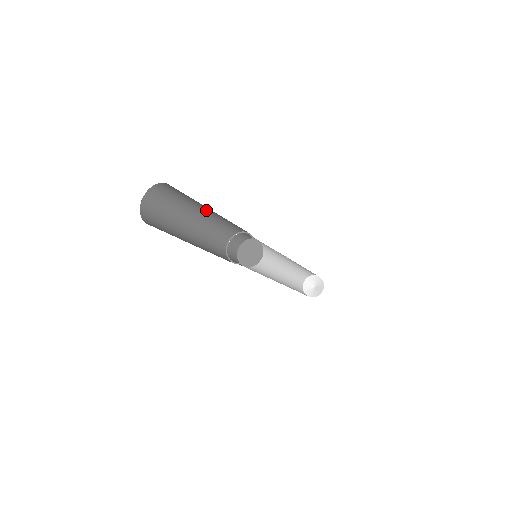
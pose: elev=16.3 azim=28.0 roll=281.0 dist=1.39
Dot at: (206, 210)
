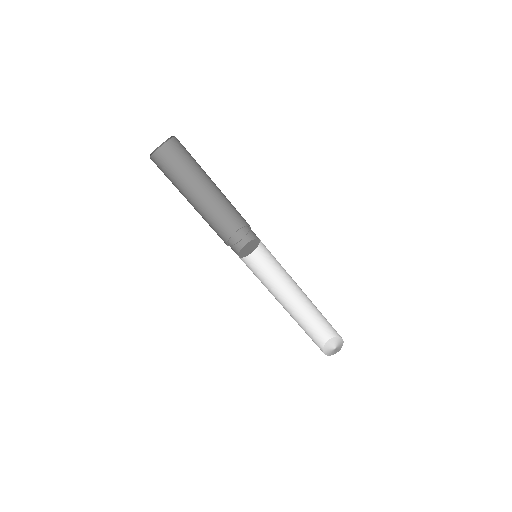
Dot at: (210, 184)
